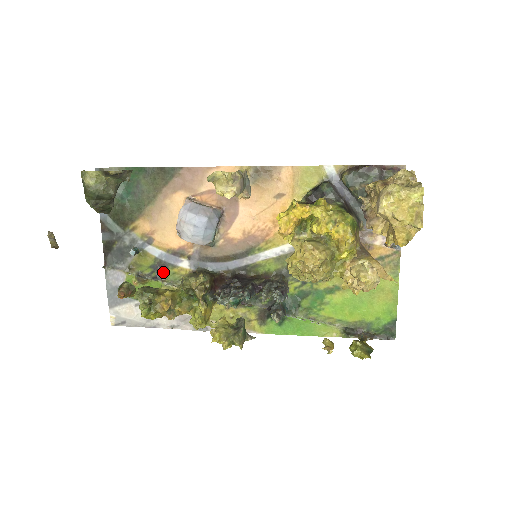
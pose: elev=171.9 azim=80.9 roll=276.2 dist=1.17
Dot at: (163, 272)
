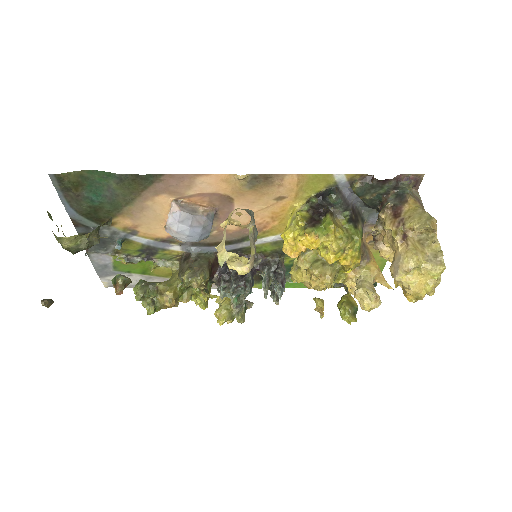
Dot at: (153, 254)
